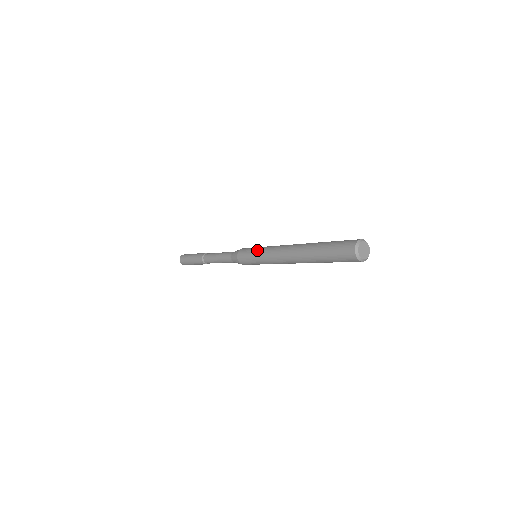
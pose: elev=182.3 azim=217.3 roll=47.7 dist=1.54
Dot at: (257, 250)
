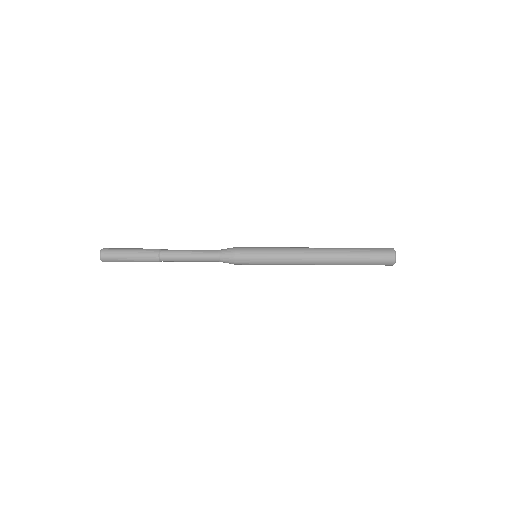
Dot at: (268, 253)
